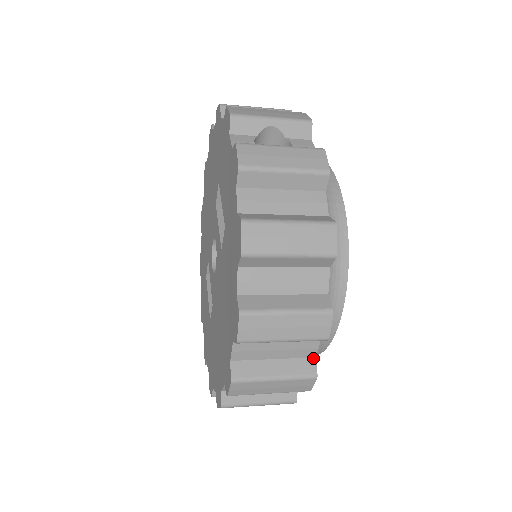
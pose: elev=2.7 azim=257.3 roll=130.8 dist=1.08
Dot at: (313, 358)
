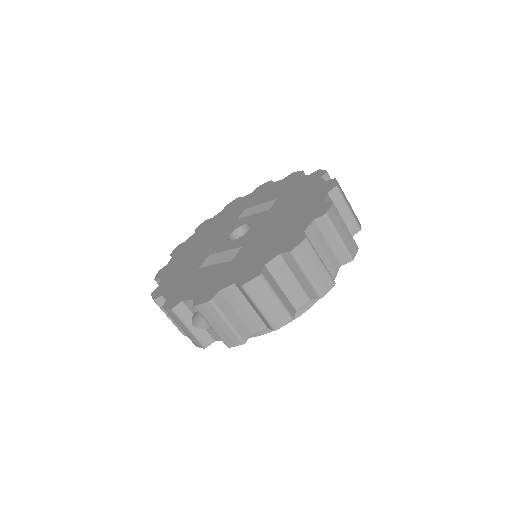
Dot at: occluded
